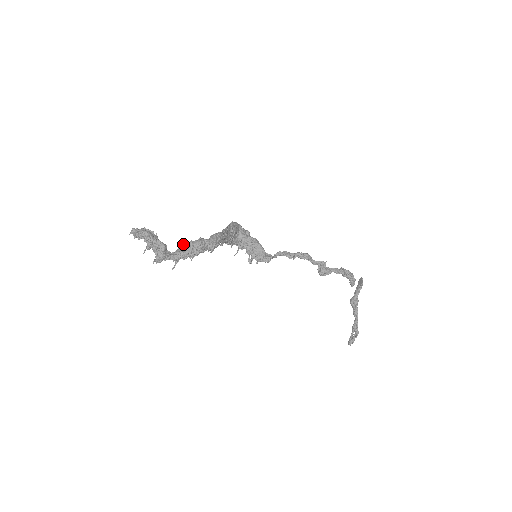
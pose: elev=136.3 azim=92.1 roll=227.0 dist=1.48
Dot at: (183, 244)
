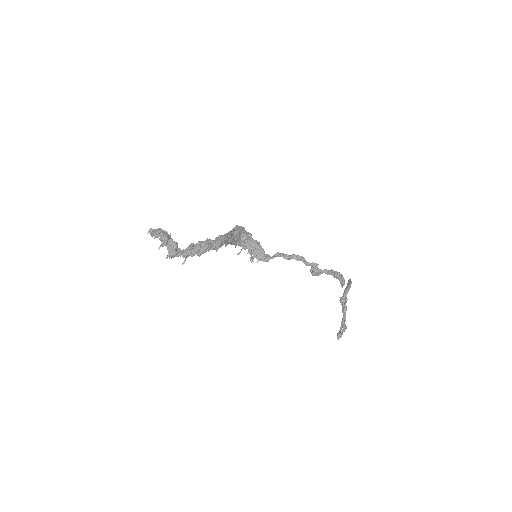
Dot at: (192, 243)
